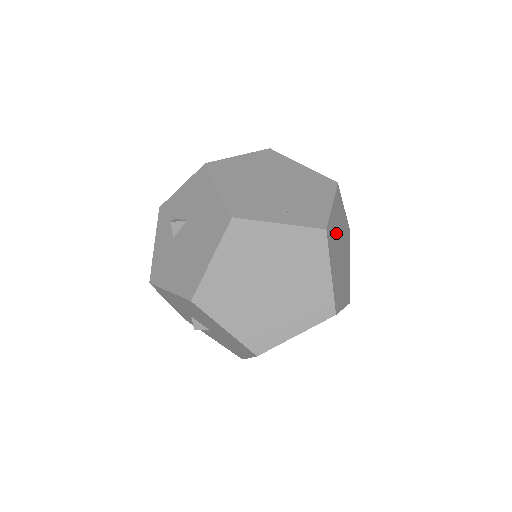
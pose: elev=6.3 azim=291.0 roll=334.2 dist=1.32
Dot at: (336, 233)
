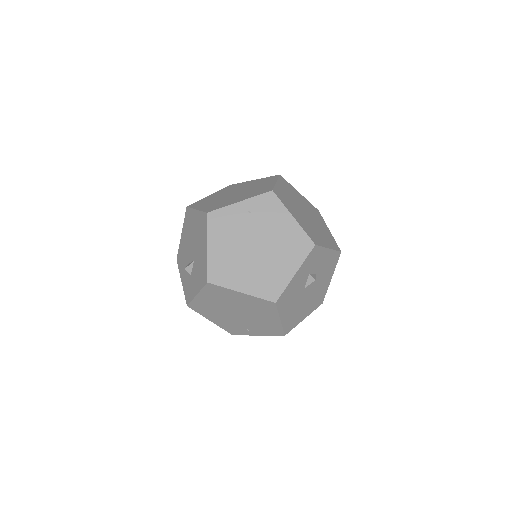
Dot at: (300, 201)
